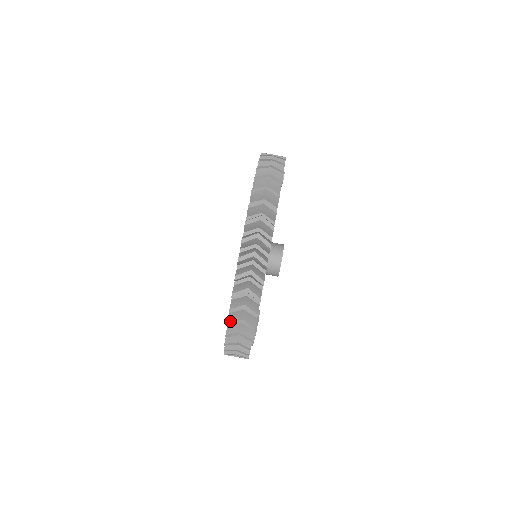
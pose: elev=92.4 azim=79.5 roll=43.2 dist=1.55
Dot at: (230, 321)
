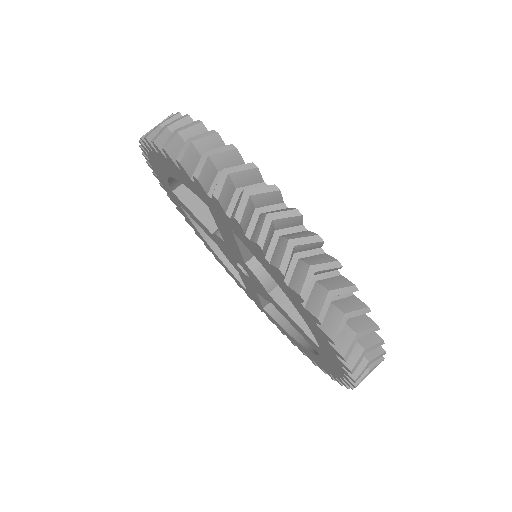
Dot at: occluded
